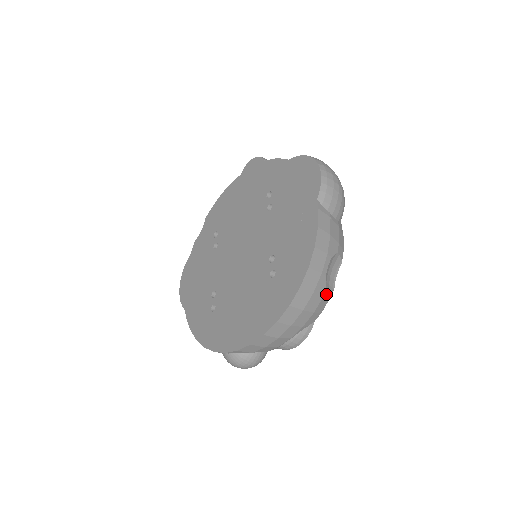
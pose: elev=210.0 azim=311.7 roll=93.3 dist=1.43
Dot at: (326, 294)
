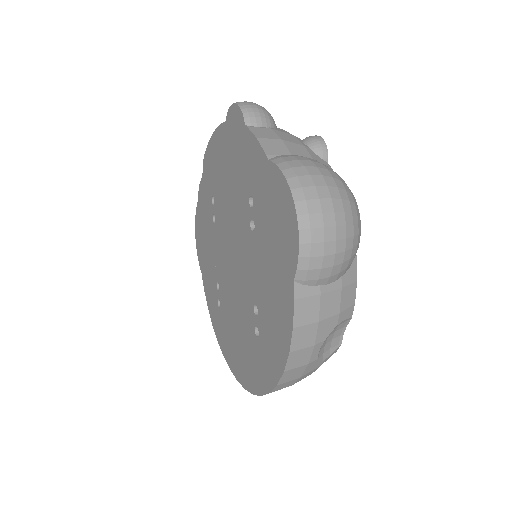
Dot at: (326, 359)
